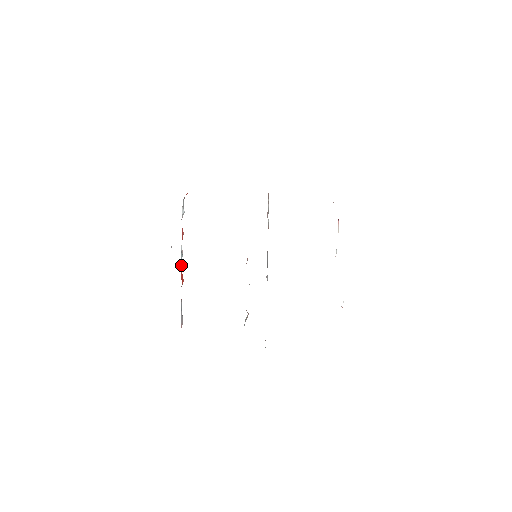
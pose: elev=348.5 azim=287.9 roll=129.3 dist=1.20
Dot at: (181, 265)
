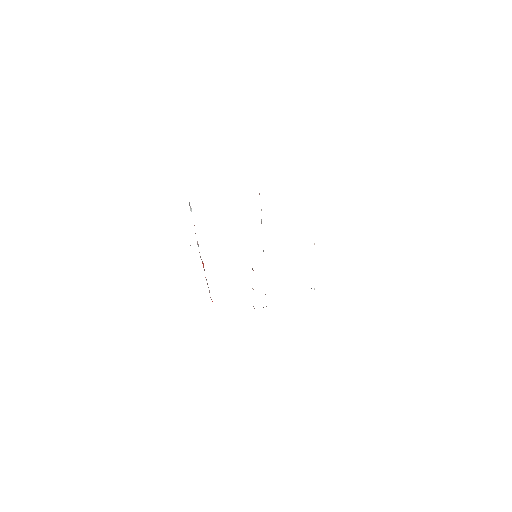
Dot at: occluded
